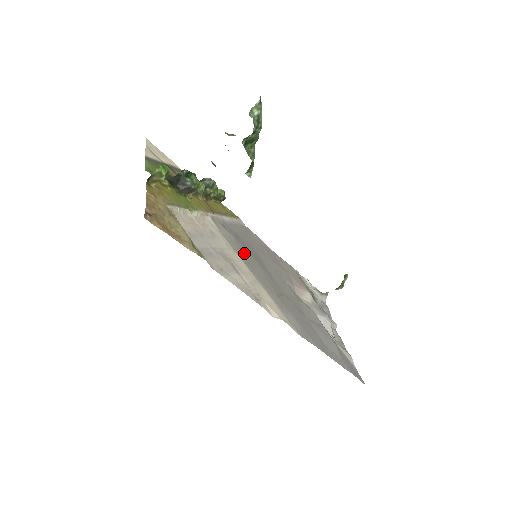
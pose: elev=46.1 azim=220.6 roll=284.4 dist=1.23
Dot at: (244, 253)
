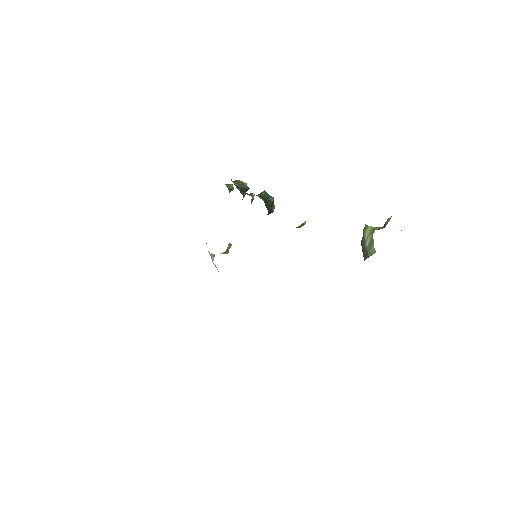
Dot at: occluded
